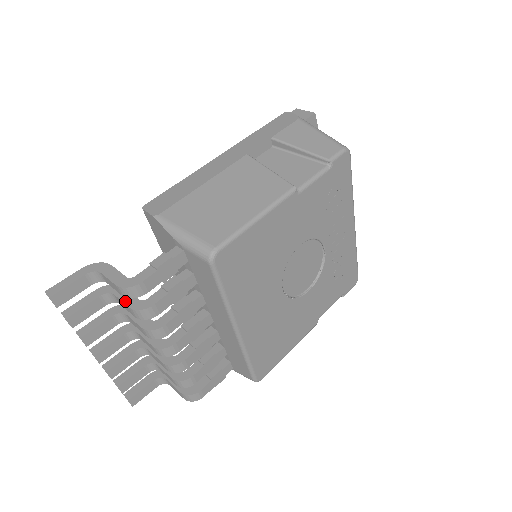
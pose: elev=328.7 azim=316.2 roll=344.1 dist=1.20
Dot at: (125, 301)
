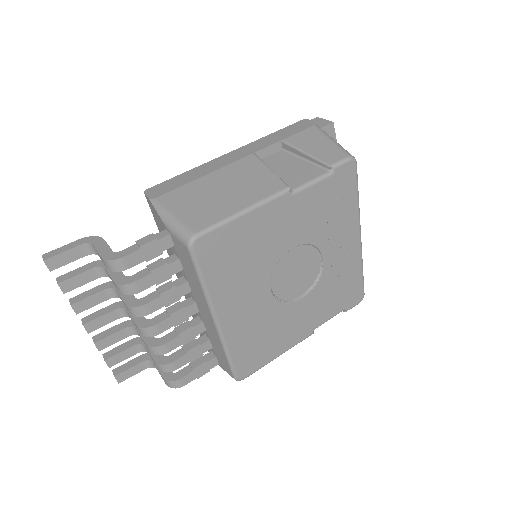
Dot at: (112, 275)
